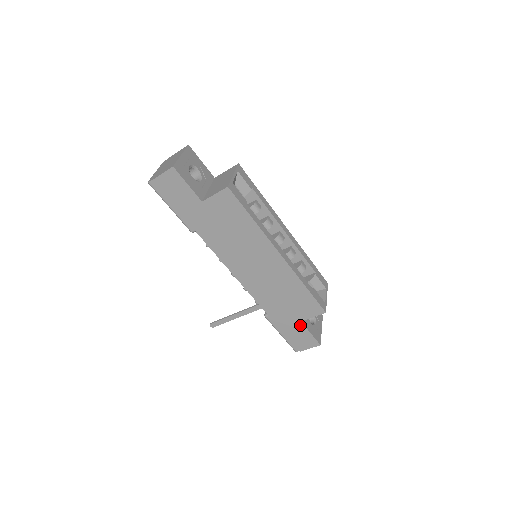
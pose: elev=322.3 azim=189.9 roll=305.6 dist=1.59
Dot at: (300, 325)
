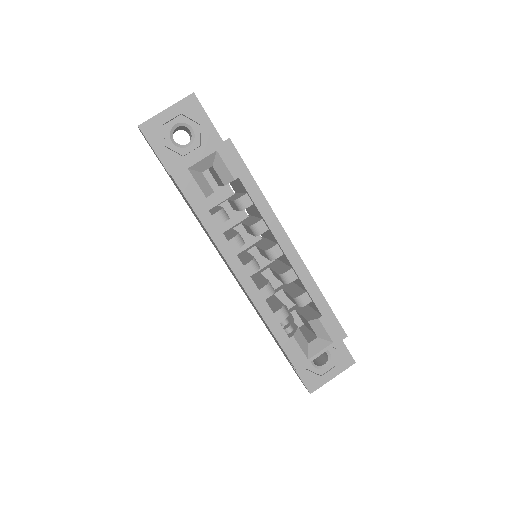
Dot at: occluded
